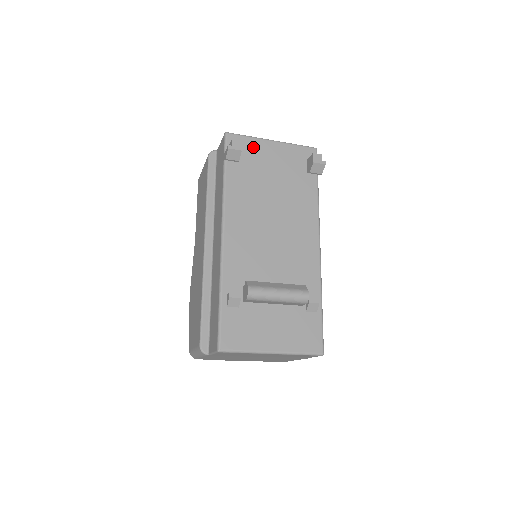
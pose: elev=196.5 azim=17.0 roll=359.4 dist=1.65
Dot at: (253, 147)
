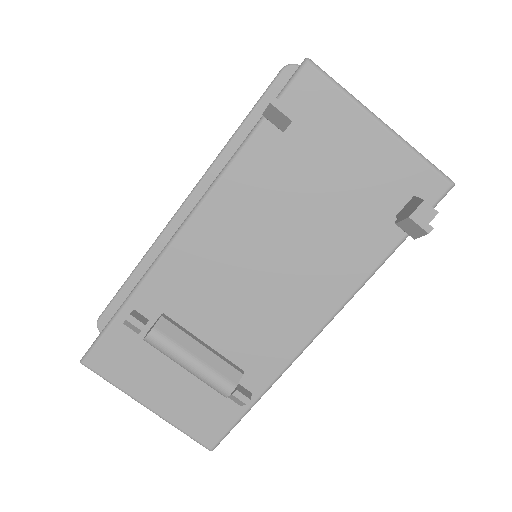
Dot at: (336, 116)
